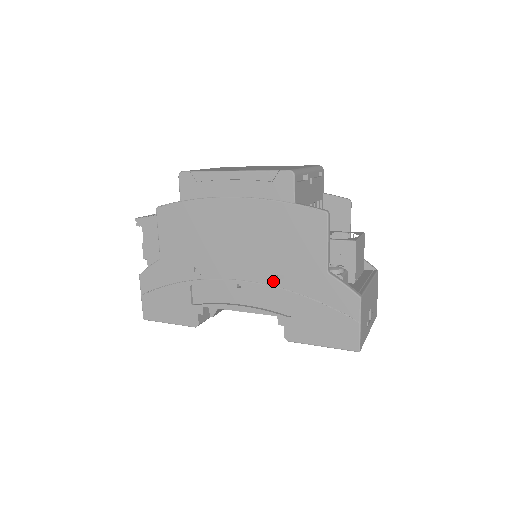
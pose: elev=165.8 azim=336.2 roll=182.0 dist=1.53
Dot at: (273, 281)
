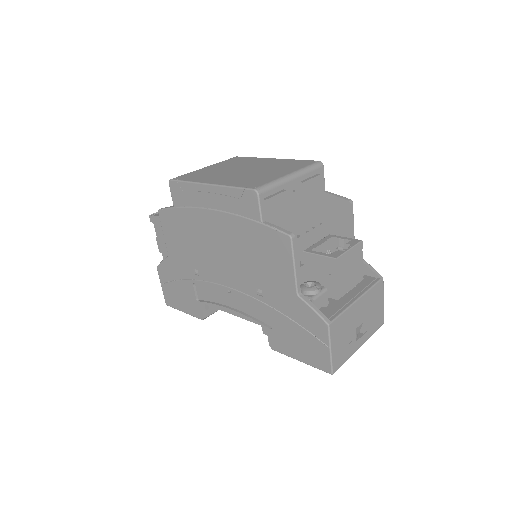
Dot at: (254, 293)
